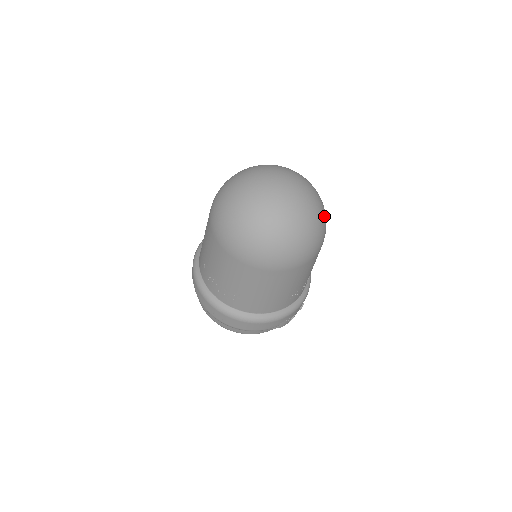
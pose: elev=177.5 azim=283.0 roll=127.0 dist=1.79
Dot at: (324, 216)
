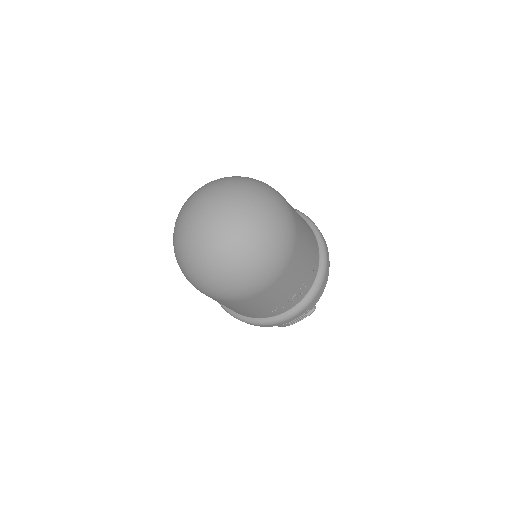
Dot at: (269, 255)
